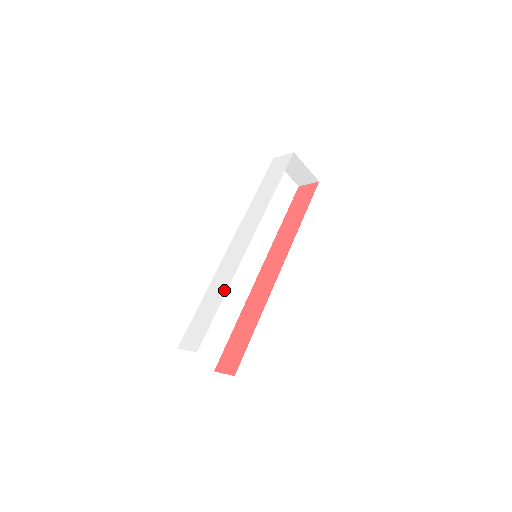
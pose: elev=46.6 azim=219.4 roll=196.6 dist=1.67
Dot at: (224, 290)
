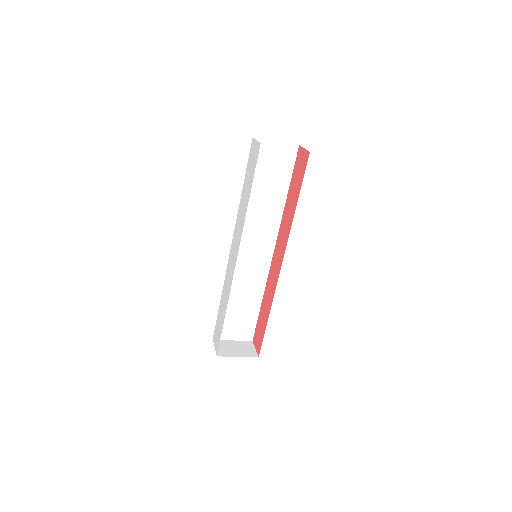
Dot at: (226, 306)
